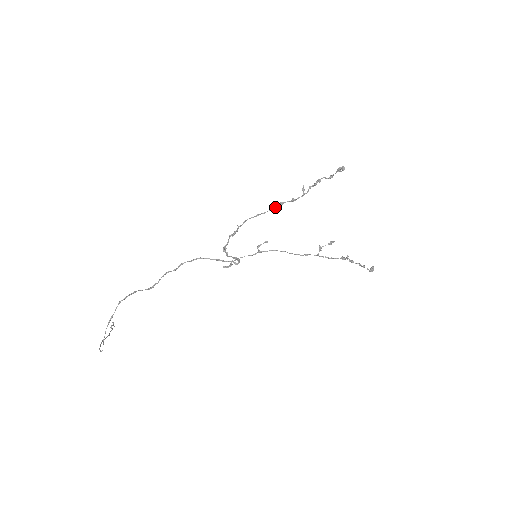
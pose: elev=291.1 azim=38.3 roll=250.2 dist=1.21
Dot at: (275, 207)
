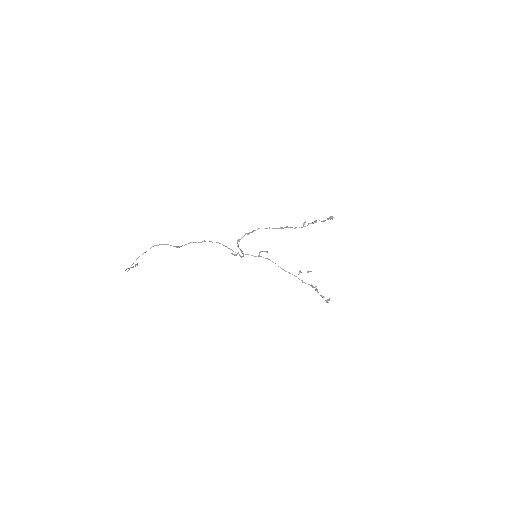
Dot at: (282, 228)
